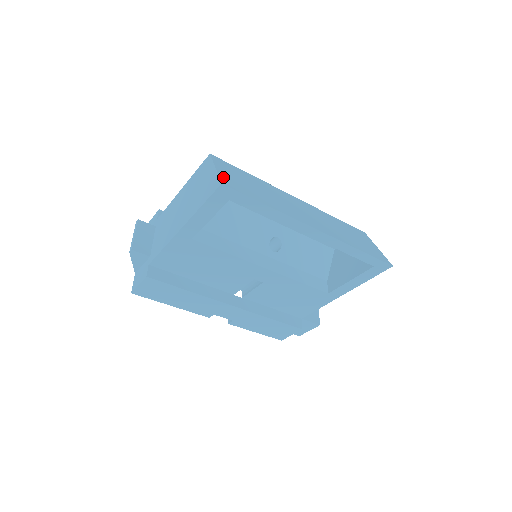
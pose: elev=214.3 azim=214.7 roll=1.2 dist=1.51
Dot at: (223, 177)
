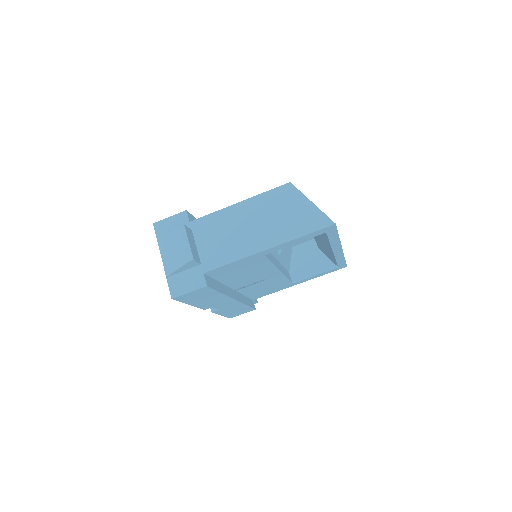
Dot at: (324, 214)
